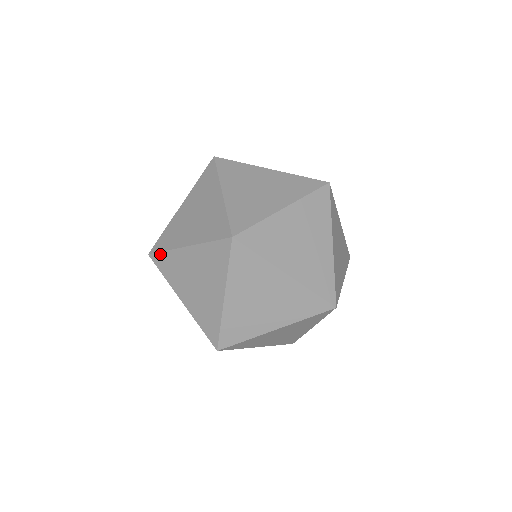
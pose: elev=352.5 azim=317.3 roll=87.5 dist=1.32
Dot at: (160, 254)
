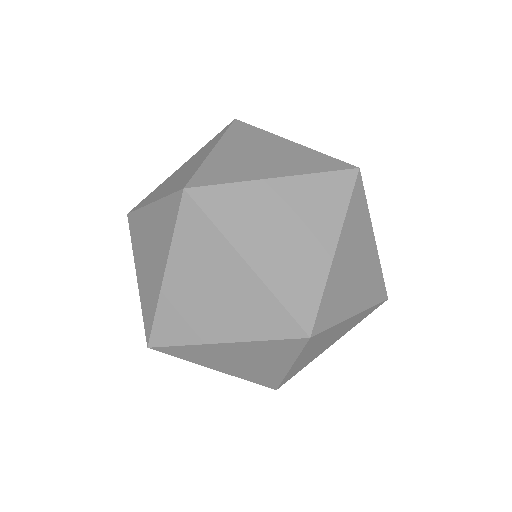
Dot at: (215, 188)
